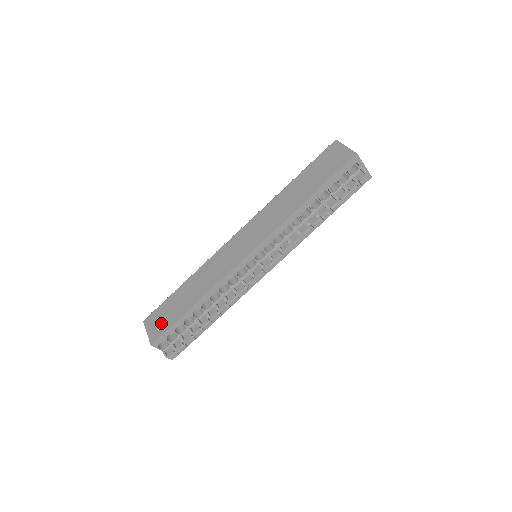
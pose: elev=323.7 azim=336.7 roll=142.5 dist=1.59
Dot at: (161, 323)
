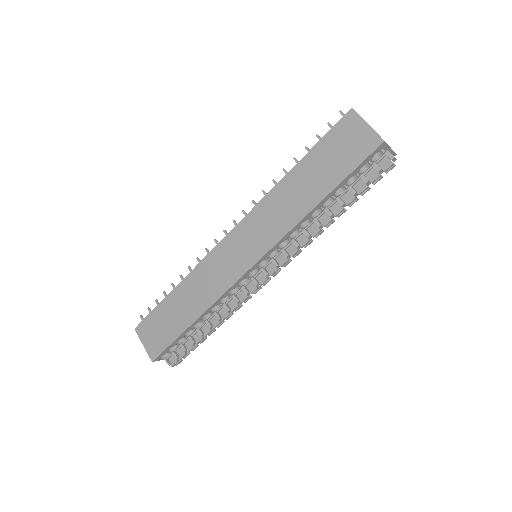
Dot at: (158, 337)
